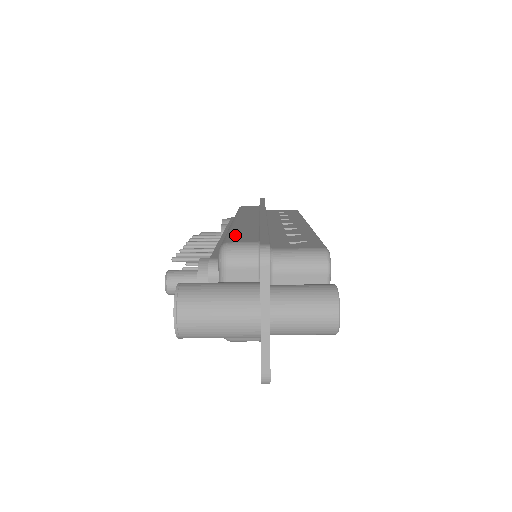
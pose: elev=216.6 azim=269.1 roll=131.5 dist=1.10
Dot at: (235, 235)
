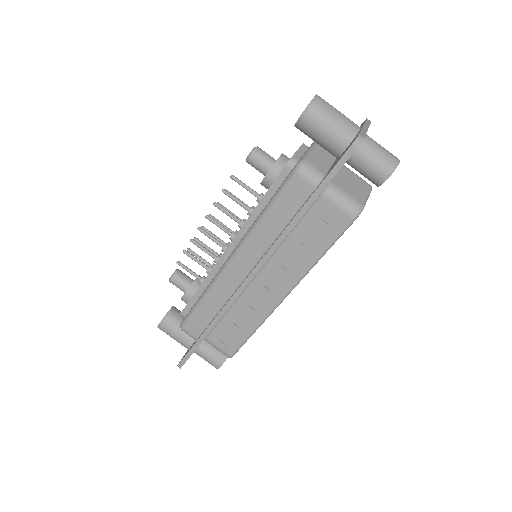
Dot at: occluded
